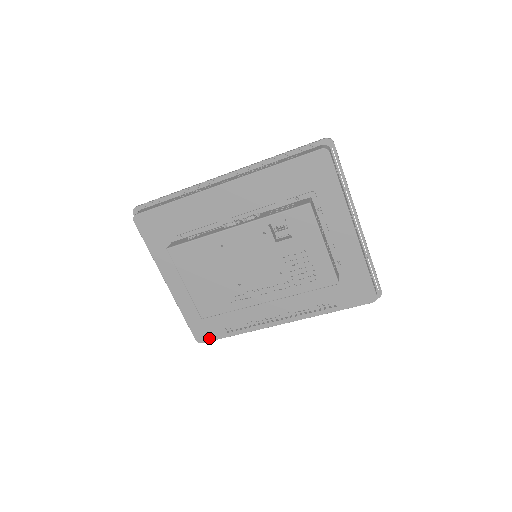
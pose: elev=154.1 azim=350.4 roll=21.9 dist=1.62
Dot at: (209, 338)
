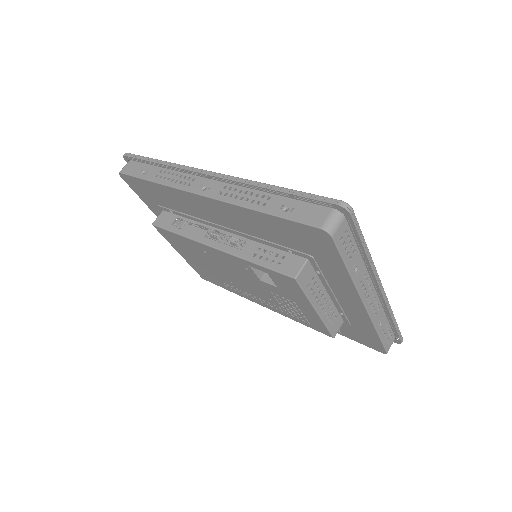
Dot at: occluded
